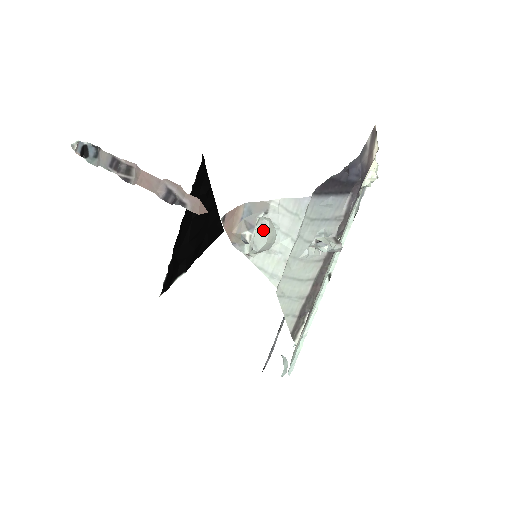
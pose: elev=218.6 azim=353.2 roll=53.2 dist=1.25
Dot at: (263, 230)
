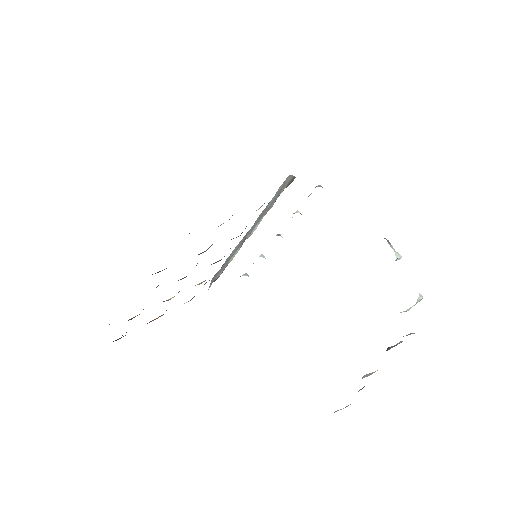
Dot at: occluded
